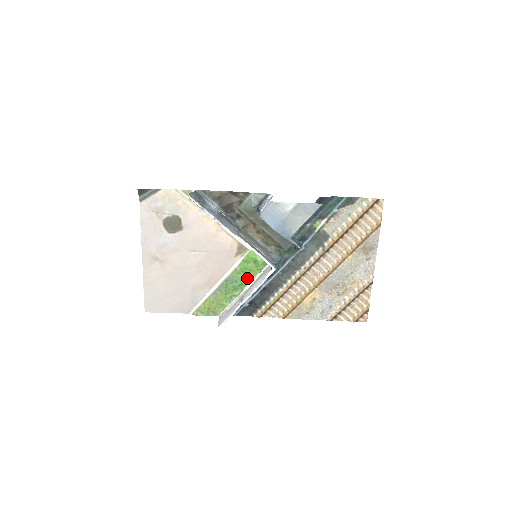
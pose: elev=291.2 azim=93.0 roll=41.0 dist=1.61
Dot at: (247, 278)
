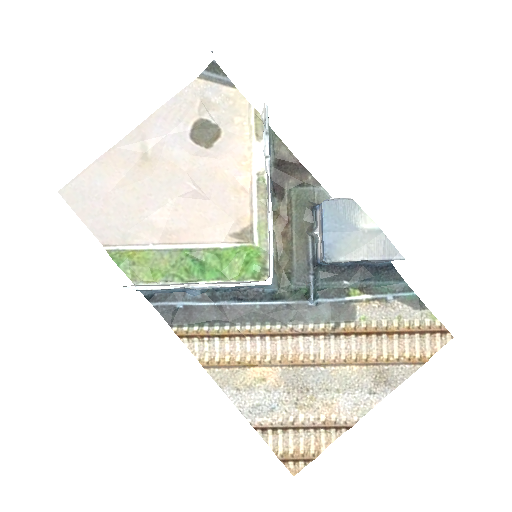
Dot at: (217, 272)
